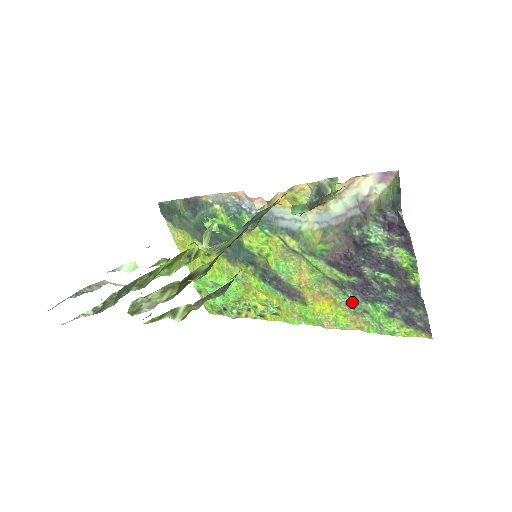
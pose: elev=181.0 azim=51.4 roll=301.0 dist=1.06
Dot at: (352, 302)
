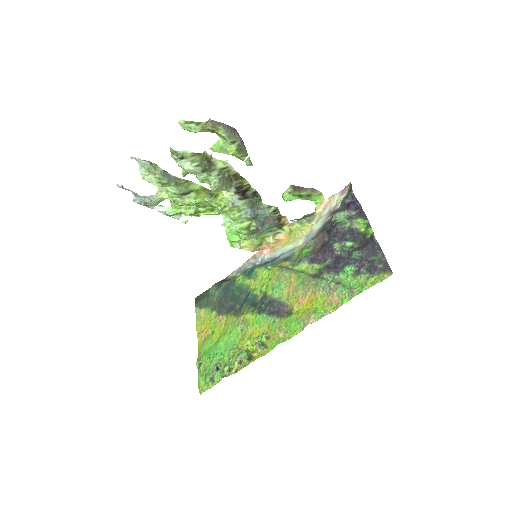
Dot at: (327, 281)
